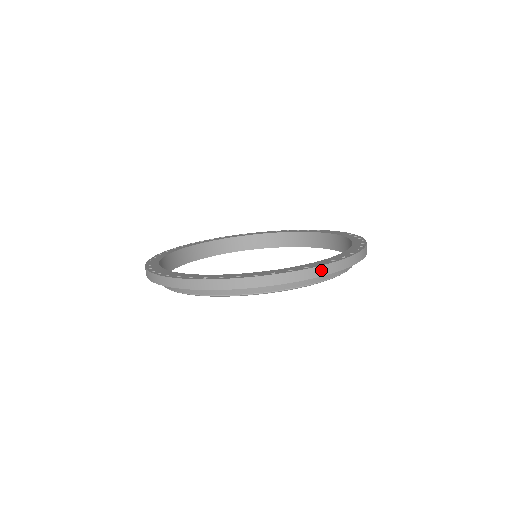
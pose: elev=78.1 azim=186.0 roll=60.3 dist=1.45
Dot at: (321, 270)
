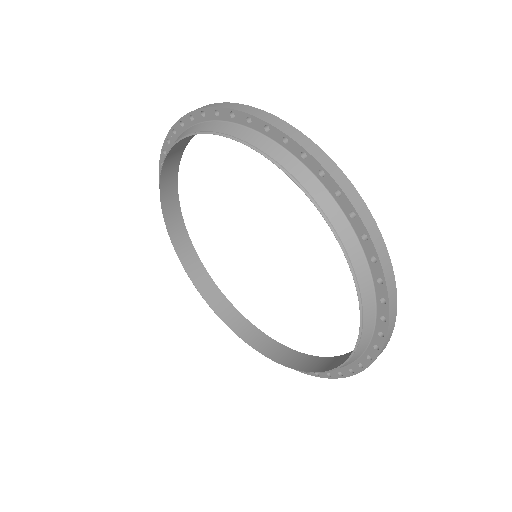
Dot at: (289, 129)
